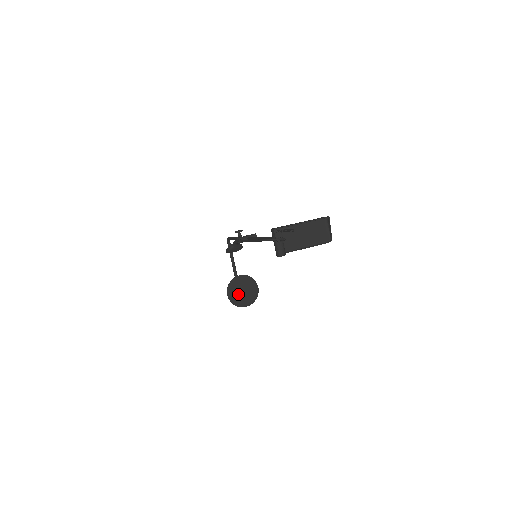
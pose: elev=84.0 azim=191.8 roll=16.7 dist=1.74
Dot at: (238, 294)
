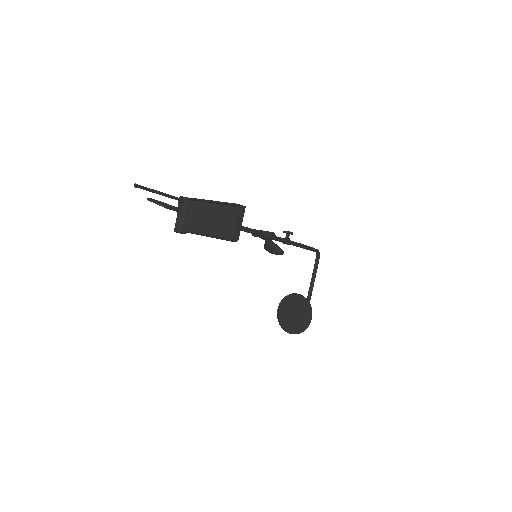
Dot at: (287, 314)
